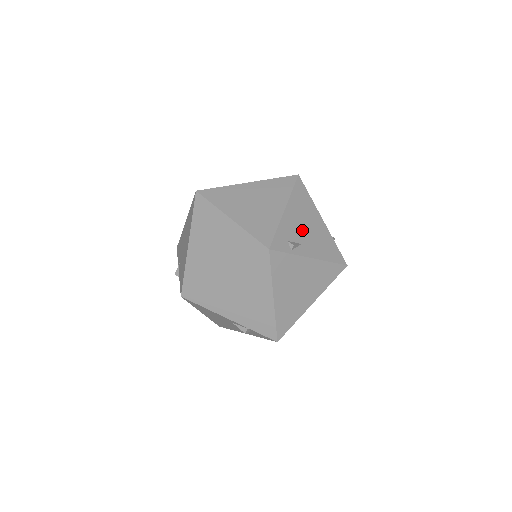
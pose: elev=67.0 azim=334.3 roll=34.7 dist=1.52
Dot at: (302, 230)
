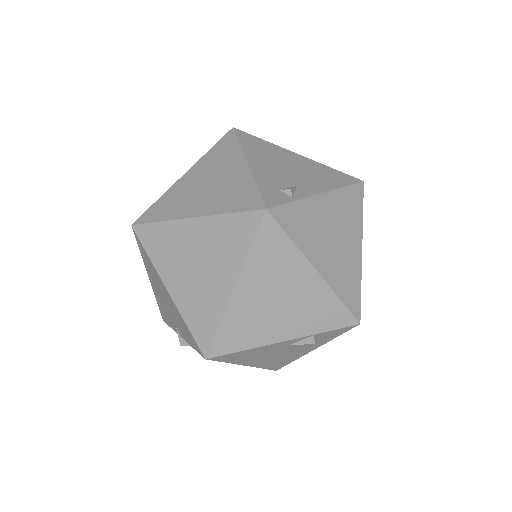
Dot at: (285, 173)
